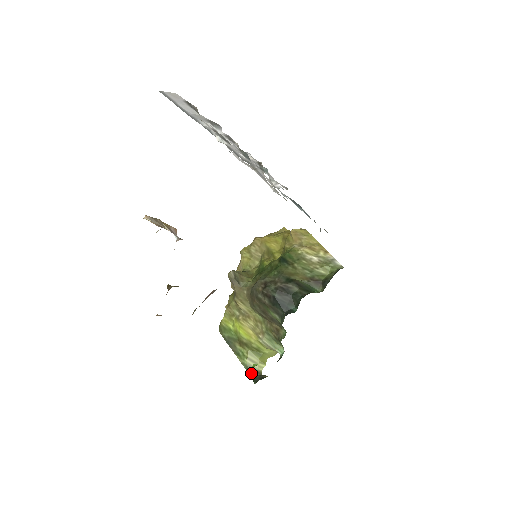
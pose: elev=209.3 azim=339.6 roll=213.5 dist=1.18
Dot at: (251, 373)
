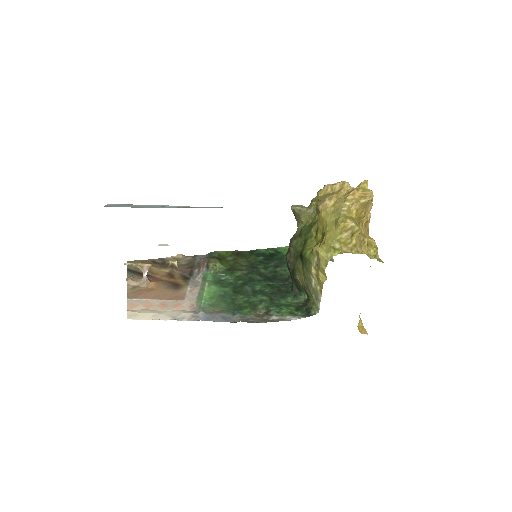
Dot at: occluded
